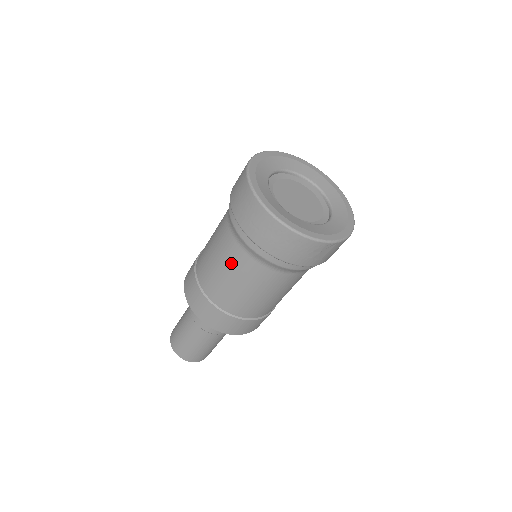
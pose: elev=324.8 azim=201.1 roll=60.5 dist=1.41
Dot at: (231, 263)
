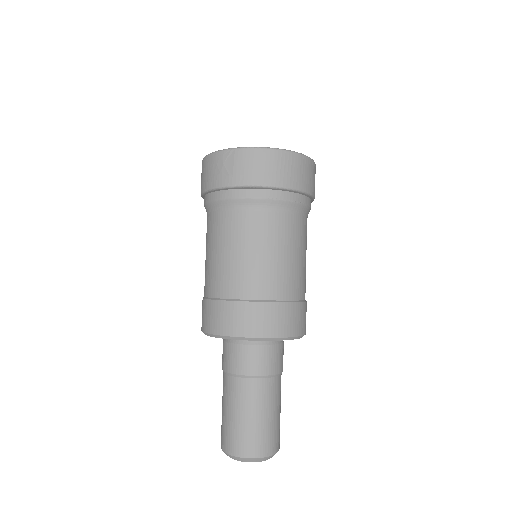
Dot at: occluded
